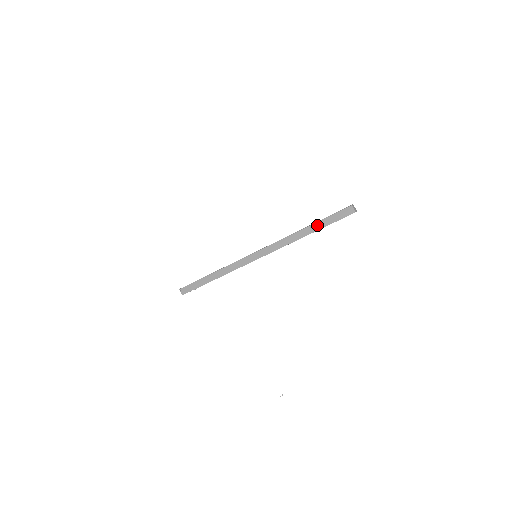
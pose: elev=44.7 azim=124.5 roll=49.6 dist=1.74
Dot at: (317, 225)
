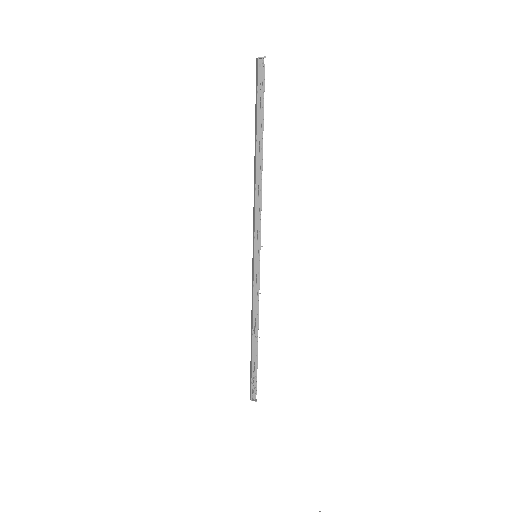
Dot at: (255, 132)
